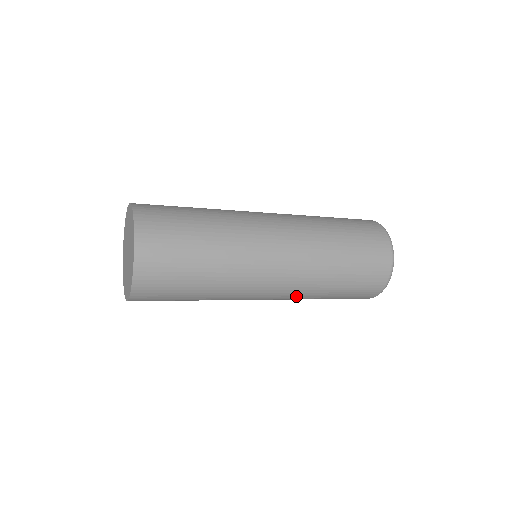
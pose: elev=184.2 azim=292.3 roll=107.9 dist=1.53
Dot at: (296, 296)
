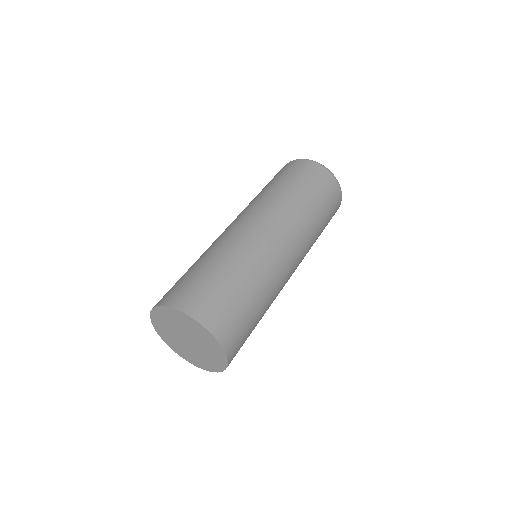
Dot at: occluded
